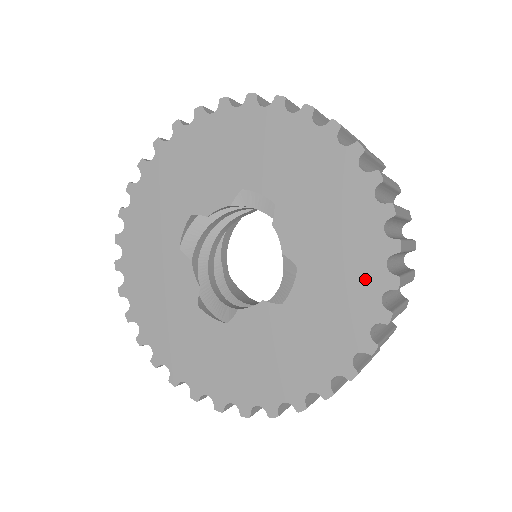
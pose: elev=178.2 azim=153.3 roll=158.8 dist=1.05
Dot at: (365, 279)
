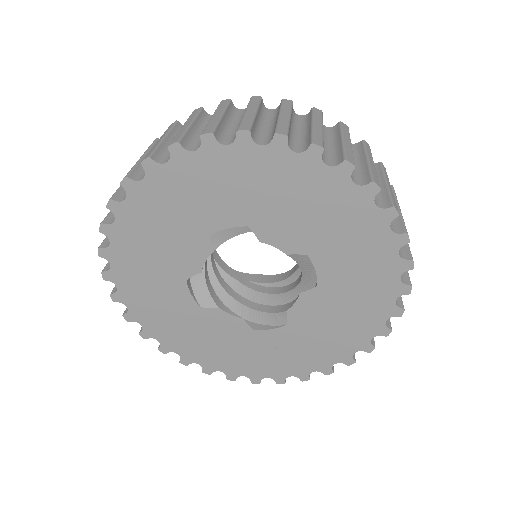
Dot at: (316, 360)
